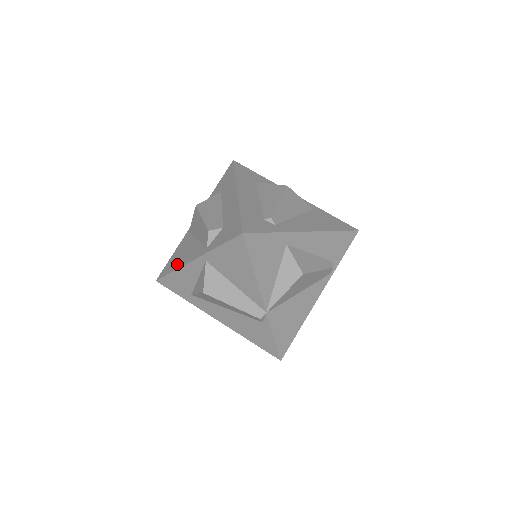
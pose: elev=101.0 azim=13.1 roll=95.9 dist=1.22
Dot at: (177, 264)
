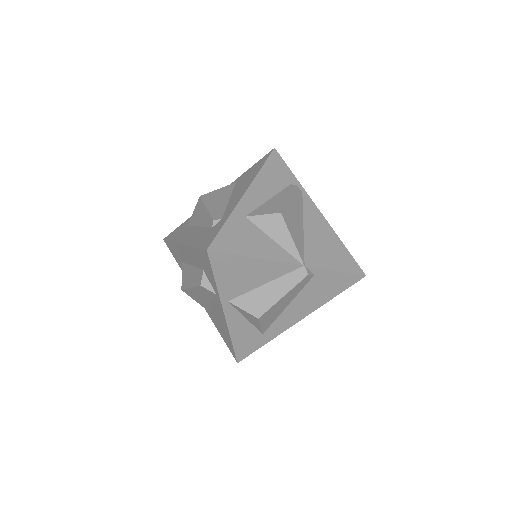
Dot at: (226, 333)
